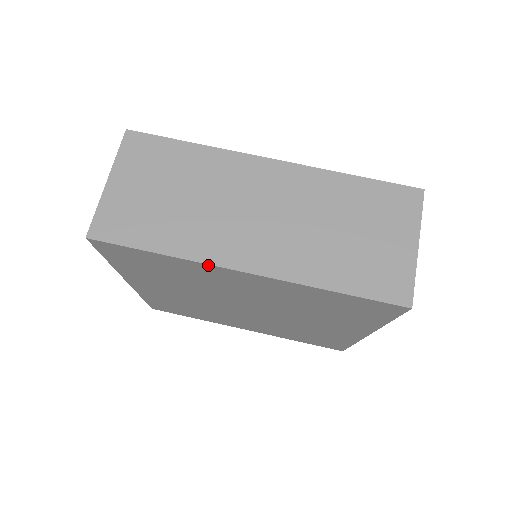
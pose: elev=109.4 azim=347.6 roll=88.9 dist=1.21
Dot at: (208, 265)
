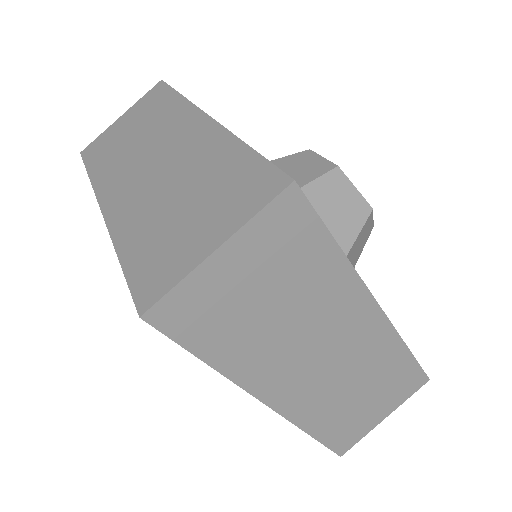
Dot at: (97, 195)
